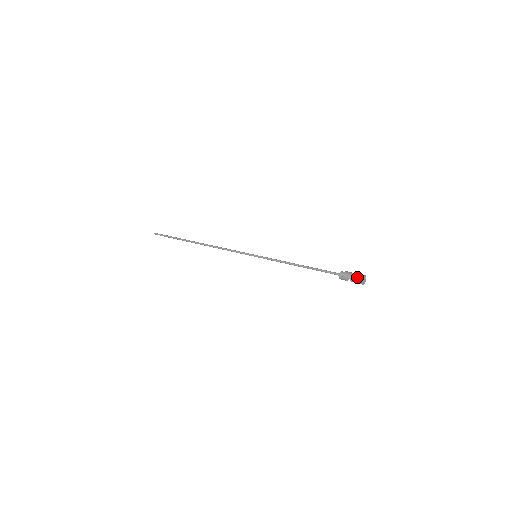
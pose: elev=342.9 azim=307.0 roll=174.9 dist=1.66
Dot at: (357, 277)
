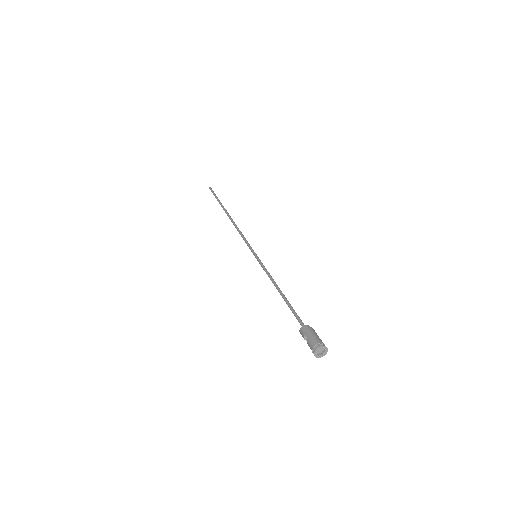
Dot at: (316, 341)
